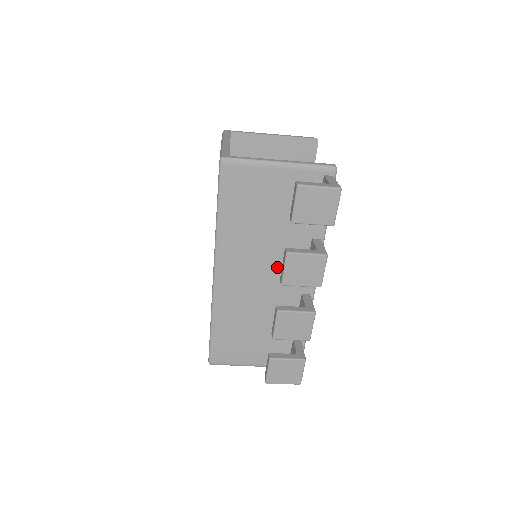
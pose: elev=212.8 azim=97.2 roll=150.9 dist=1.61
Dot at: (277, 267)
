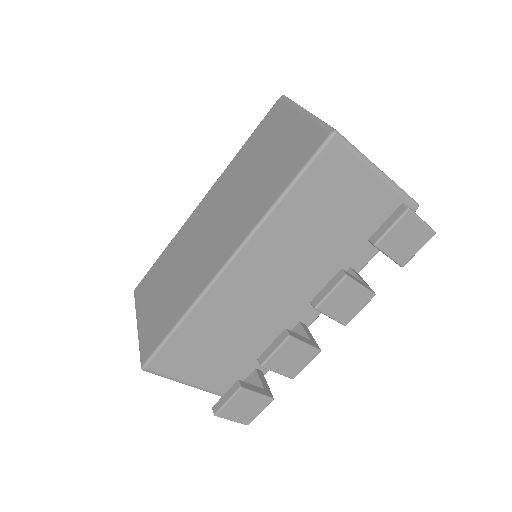
Dot at: (298, 282)
